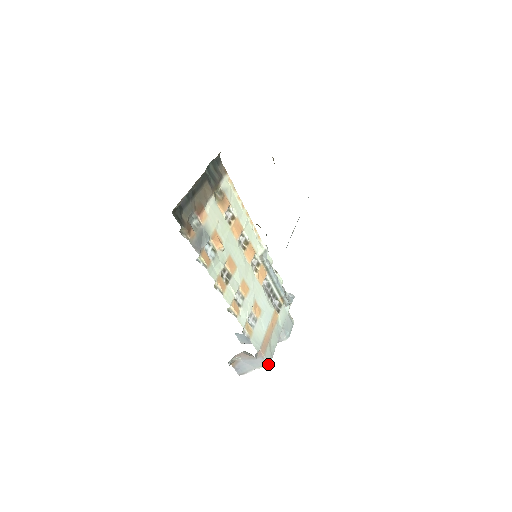
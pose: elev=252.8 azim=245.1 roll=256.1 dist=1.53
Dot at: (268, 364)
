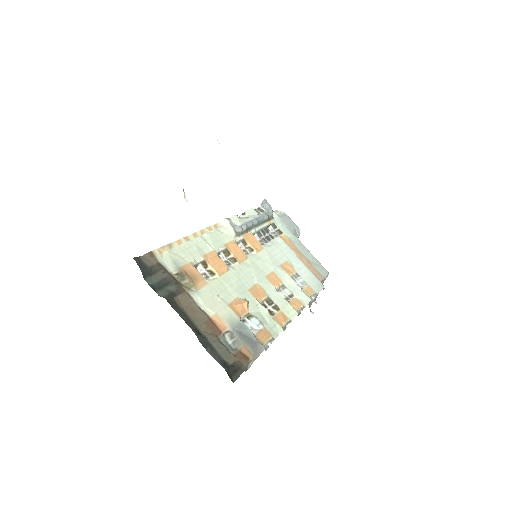
Dot at: occluded
